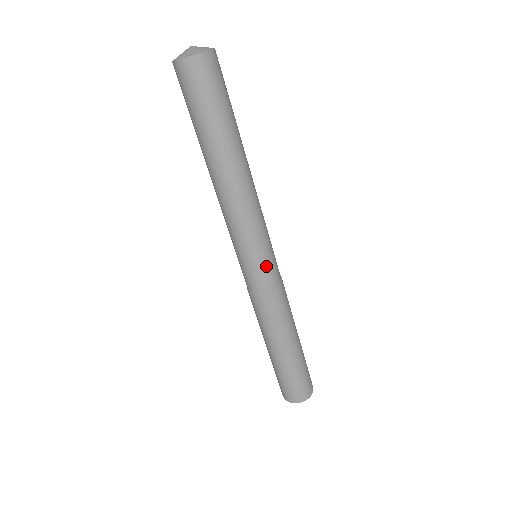
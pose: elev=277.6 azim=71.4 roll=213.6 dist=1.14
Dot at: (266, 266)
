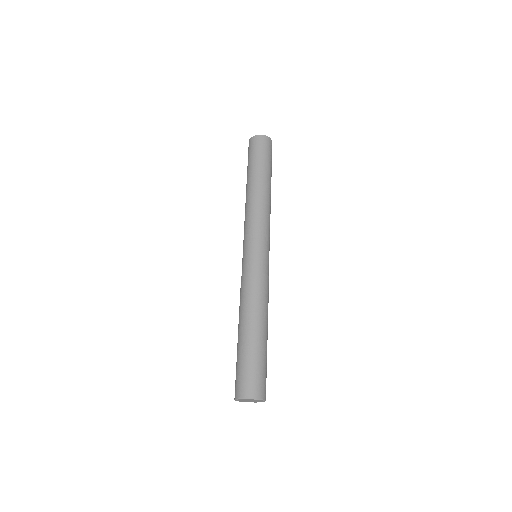
Dot at: (260, 255)
